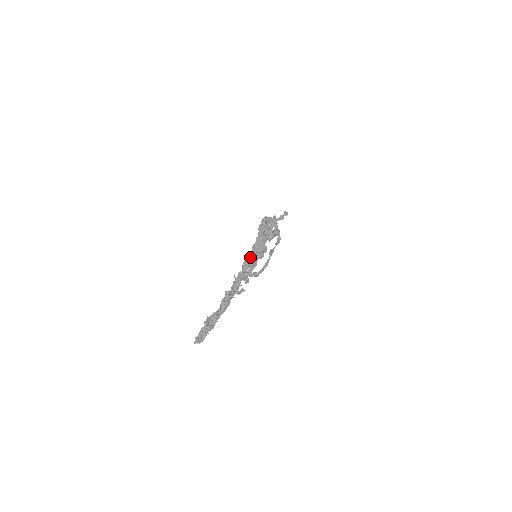
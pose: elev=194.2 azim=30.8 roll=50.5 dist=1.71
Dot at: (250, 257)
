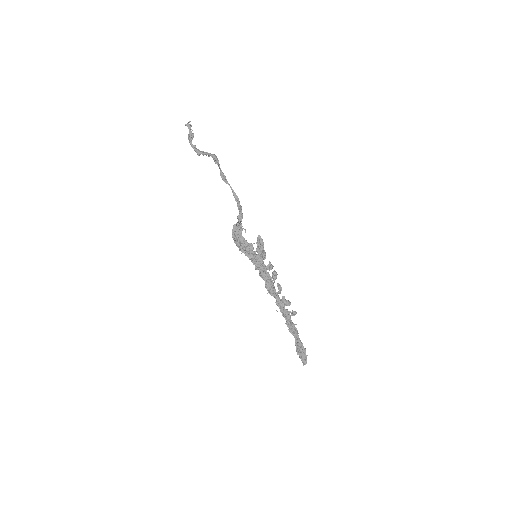
Dot at: (269, 286)
